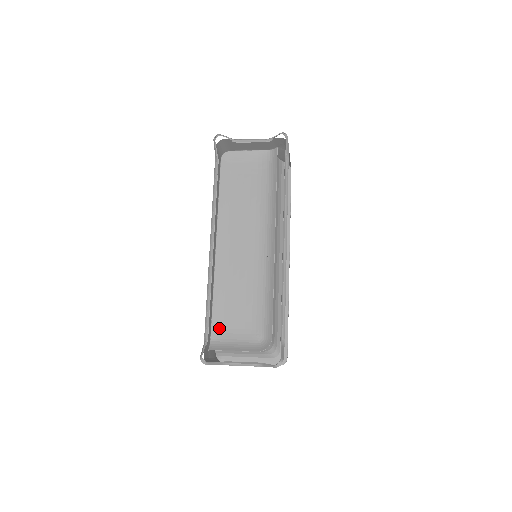
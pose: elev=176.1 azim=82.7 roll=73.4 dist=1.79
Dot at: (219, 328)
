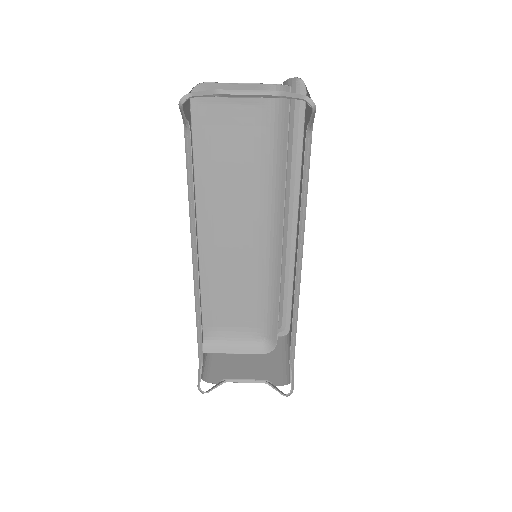
Dot at: (212, 326)
